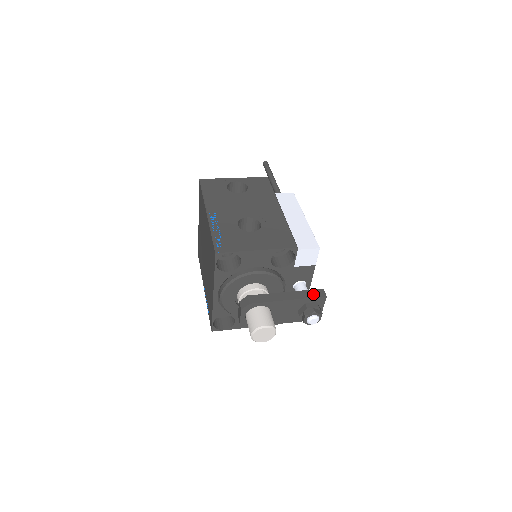
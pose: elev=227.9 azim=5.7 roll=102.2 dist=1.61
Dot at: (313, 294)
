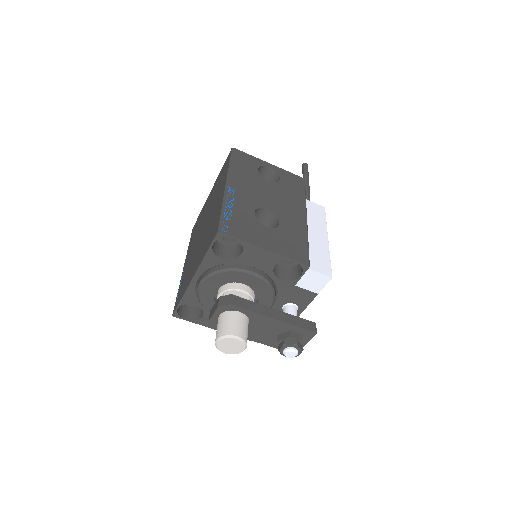
Dot at: (303, 324)
